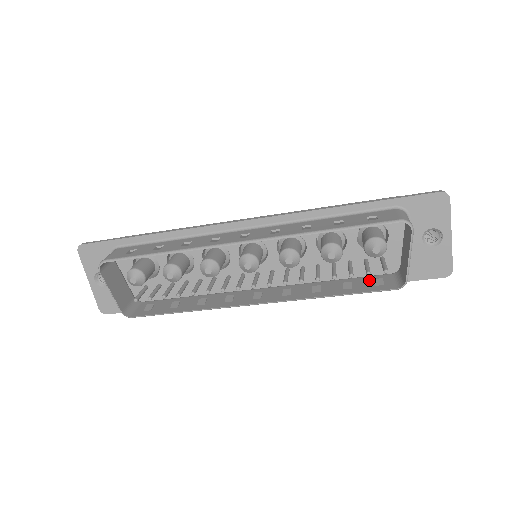
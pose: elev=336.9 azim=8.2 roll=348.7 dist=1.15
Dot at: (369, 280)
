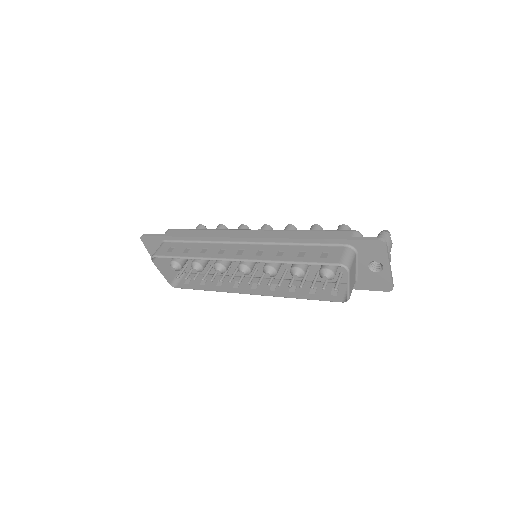
Dot at: (330, 288)
